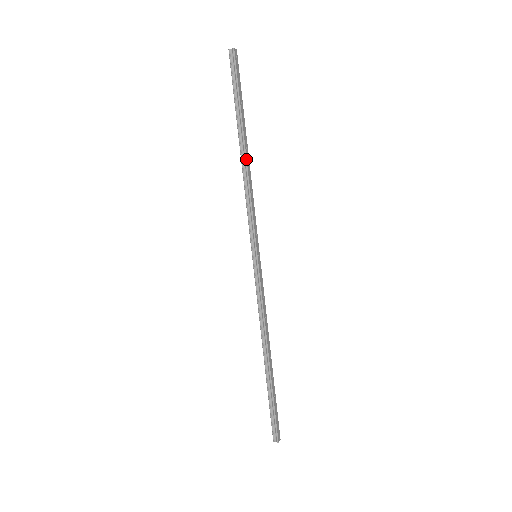
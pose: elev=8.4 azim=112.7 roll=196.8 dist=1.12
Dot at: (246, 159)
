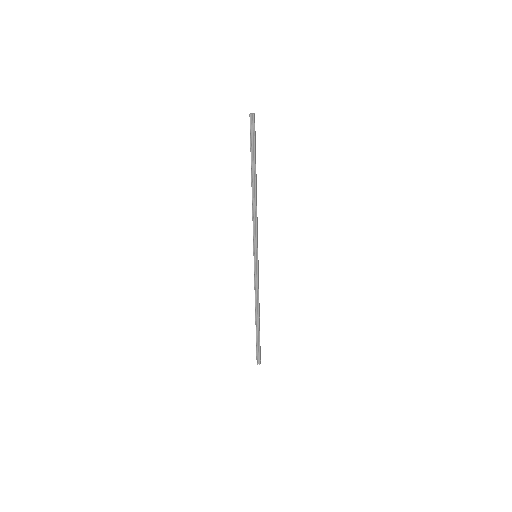
Dot at: (256, 194)
